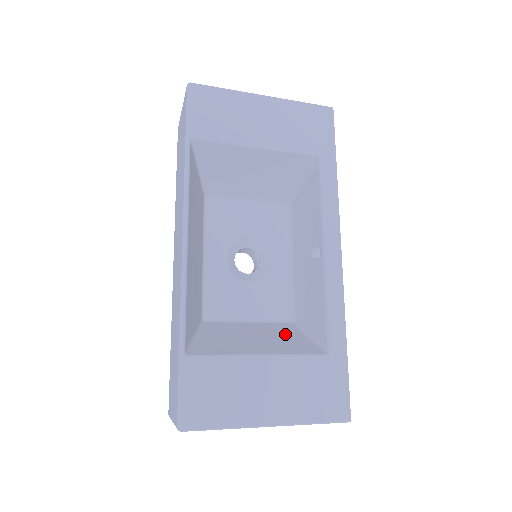
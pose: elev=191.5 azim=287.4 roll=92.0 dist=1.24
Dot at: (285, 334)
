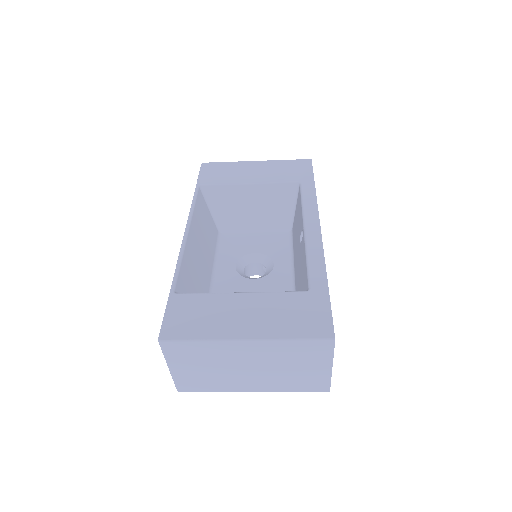
Dot at: occluded
